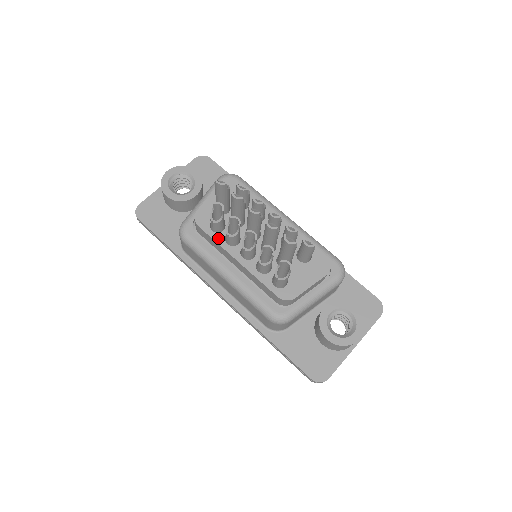
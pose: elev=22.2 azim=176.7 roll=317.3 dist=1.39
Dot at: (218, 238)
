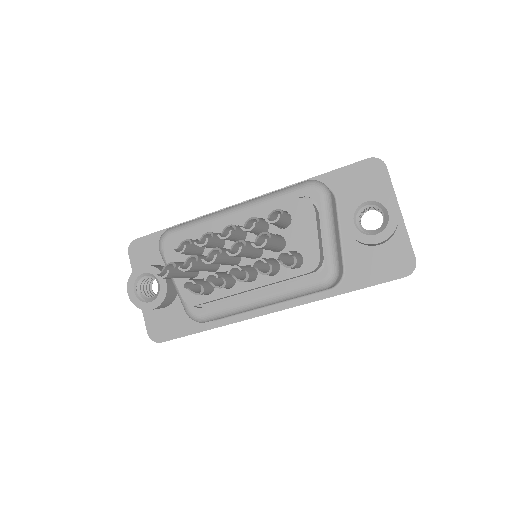
Dot at: (219, 294)
